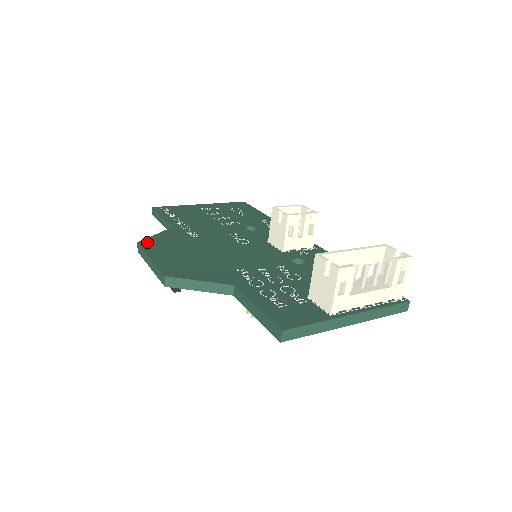
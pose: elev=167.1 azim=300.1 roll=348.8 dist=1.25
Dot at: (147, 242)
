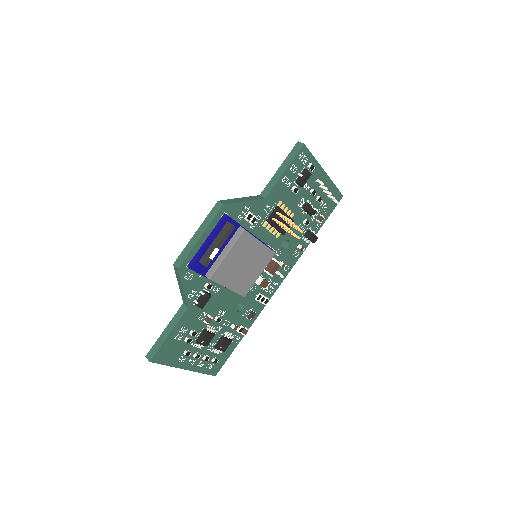
Dot at: occluded
